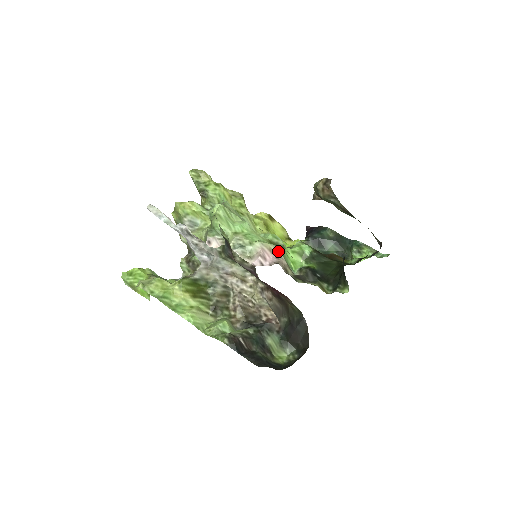
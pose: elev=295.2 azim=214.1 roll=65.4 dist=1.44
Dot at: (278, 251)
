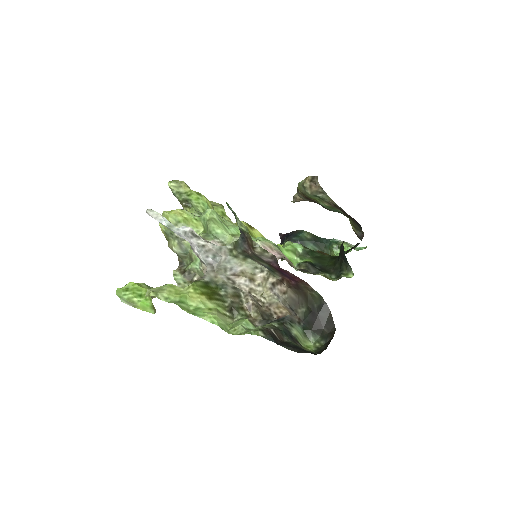
Dot at: (277, 249)
